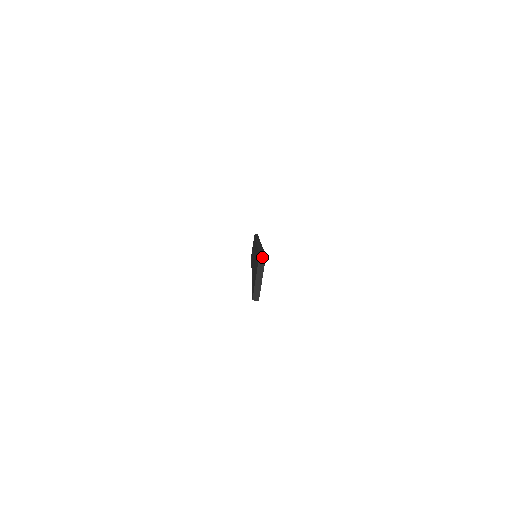
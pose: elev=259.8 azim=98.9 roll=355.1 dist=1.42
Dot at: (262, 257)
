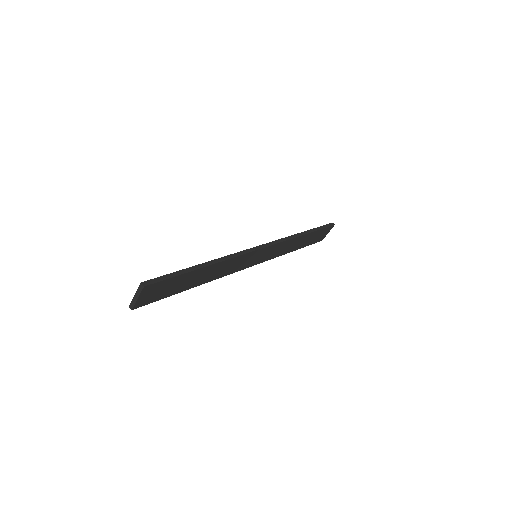
Dot at: (142, 285)
